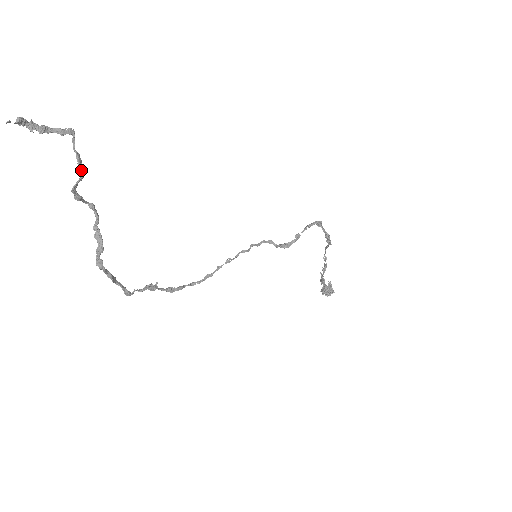
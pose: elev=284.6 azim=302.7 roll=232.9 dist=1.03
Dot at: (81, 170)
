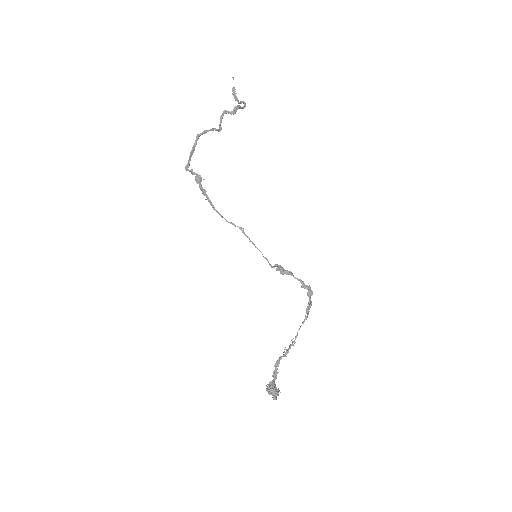
Dot at: (236, 108)
